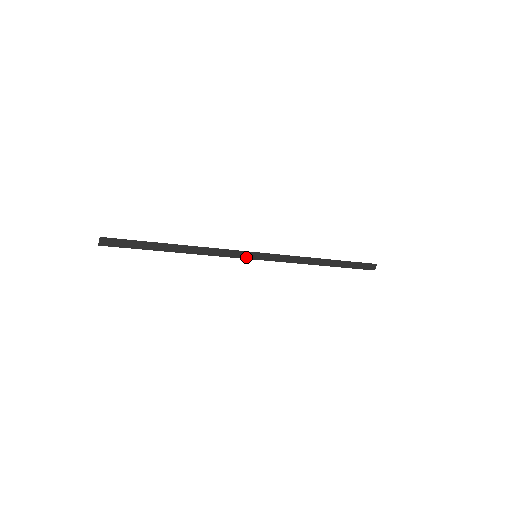
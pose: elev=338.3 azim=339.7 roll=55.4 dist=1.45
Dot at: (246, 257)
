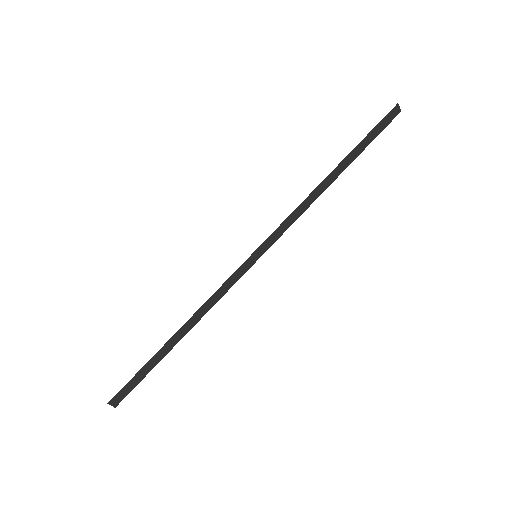
Dot at: (247, 268)
